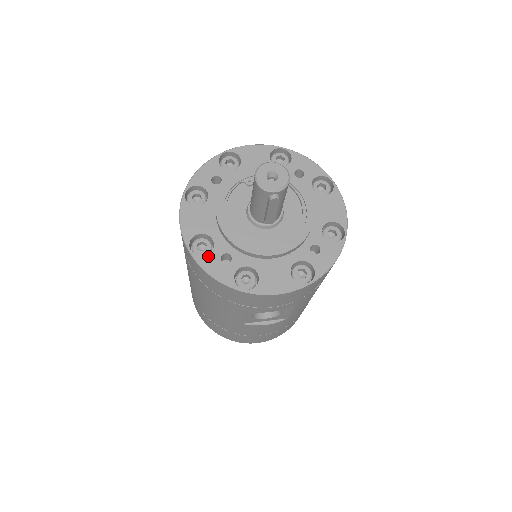
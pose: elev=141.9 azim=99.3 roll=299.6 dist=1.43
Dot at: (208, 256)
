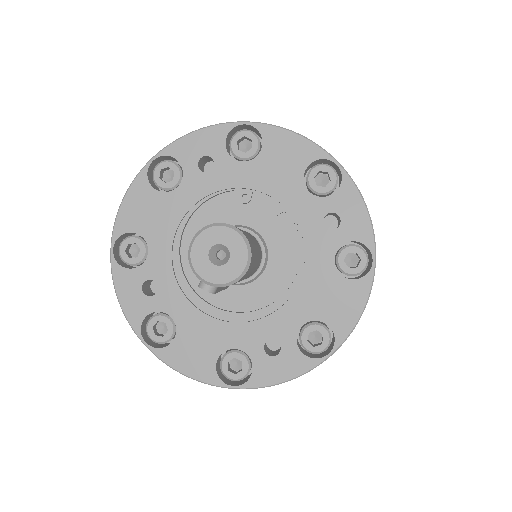
Dot at: (129, 271)
